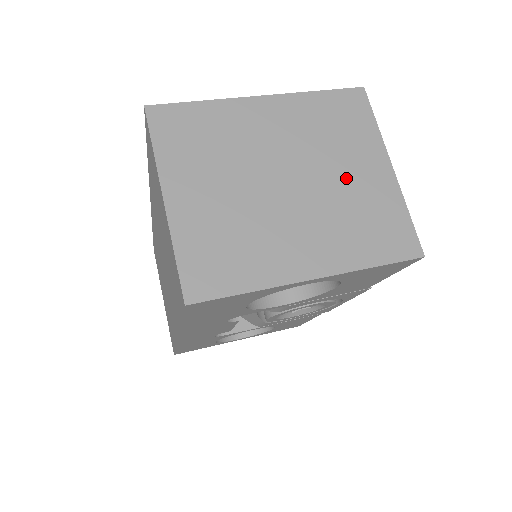
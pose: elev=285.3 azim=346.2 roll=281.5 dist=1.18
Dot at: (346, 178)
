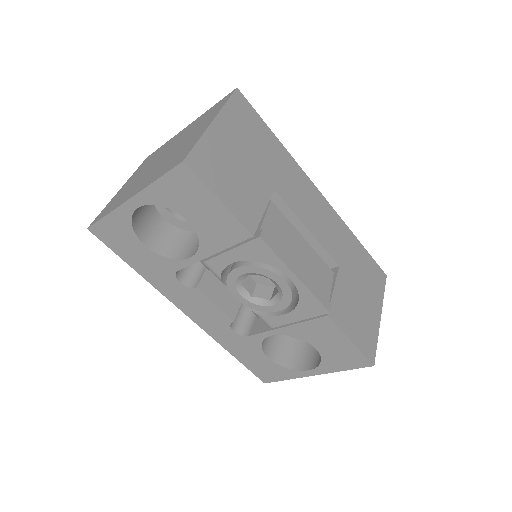
Dot at: (186, 141)
